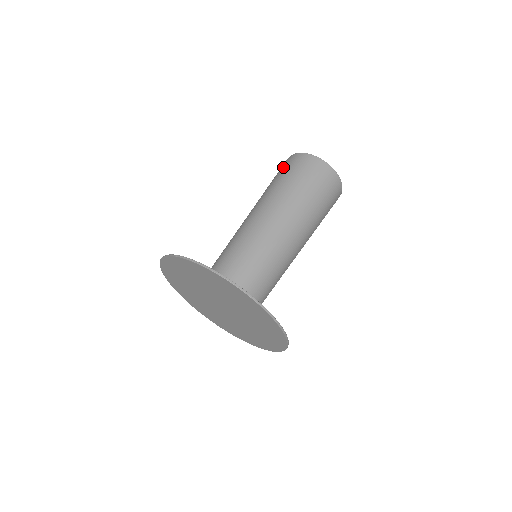
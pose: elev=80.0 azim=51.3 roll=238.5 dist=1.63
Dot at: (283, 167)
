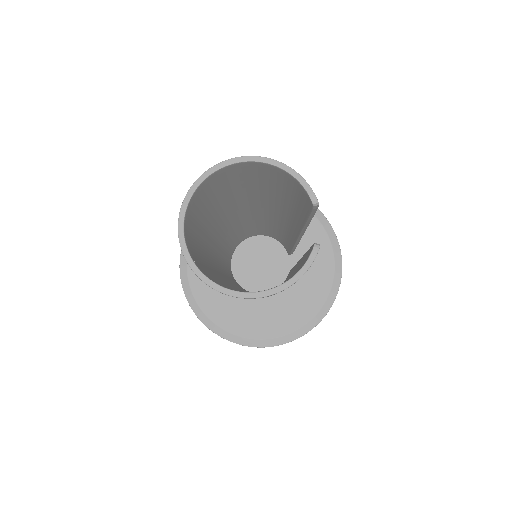
Dot at: occluded
